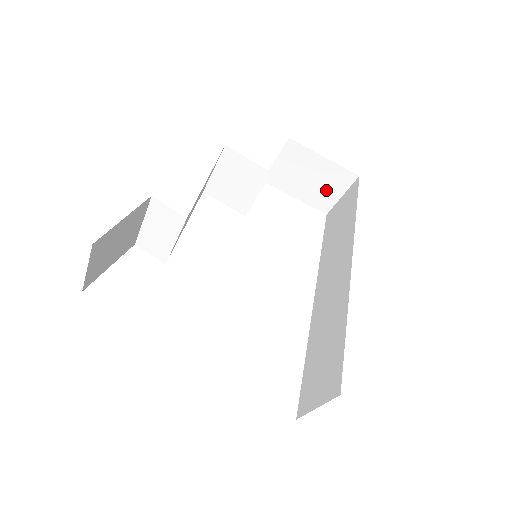
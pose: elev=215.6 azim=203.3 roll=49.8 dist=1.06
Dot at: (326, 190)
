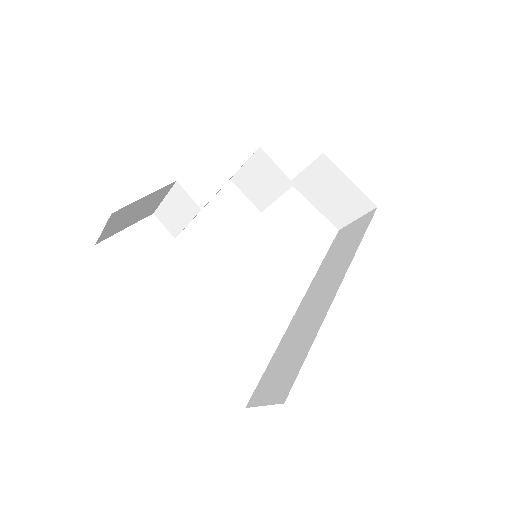
Dot at: (344, 209)
